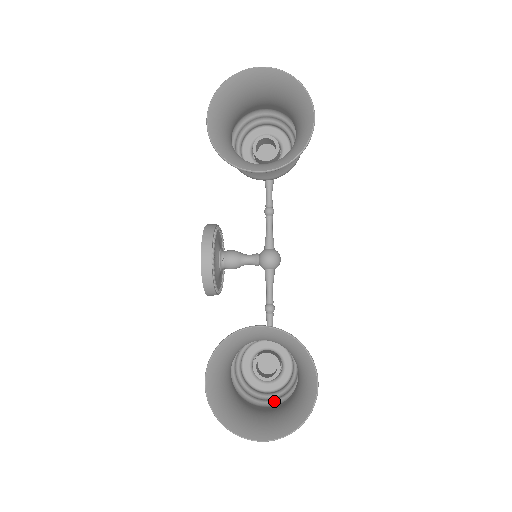
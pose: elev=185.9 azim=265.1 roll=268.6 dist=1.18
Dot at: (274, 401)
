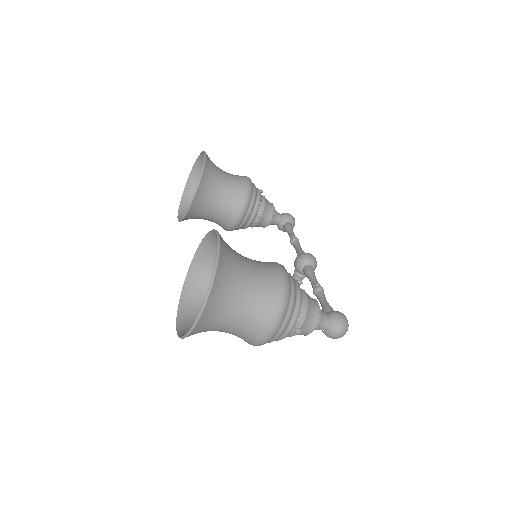
Dot at: (280, 320)
